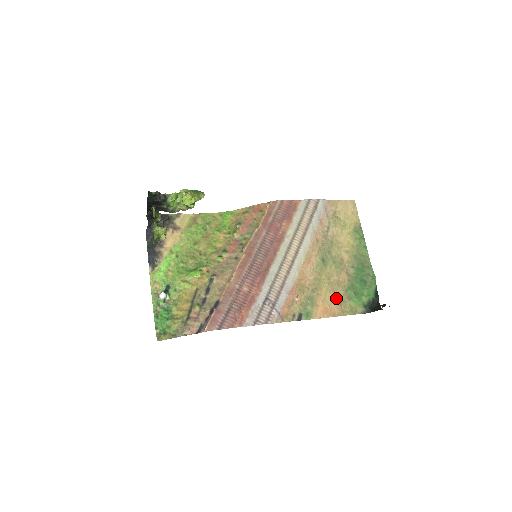
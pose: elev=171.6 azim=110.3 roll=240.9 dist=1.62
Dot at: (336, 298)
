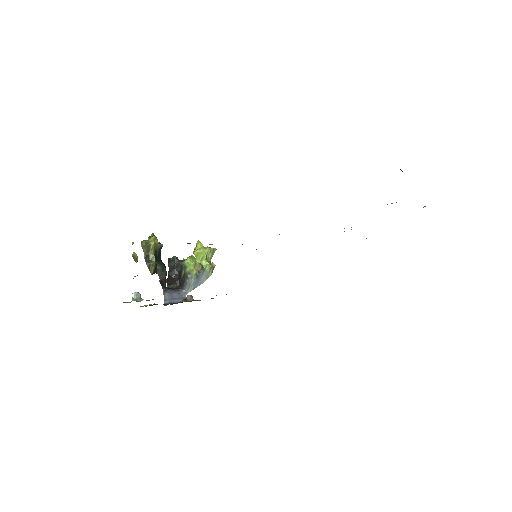
Dot at: occluded
